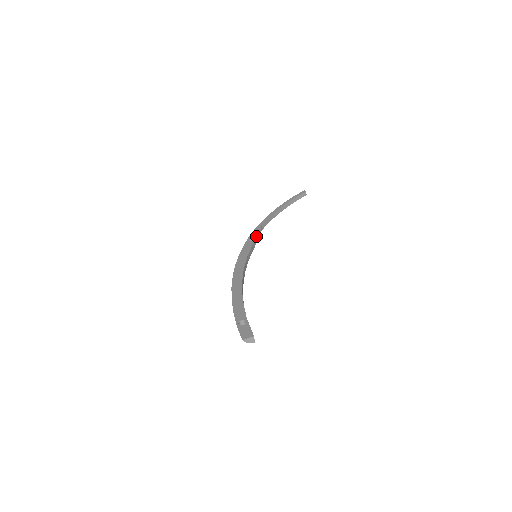
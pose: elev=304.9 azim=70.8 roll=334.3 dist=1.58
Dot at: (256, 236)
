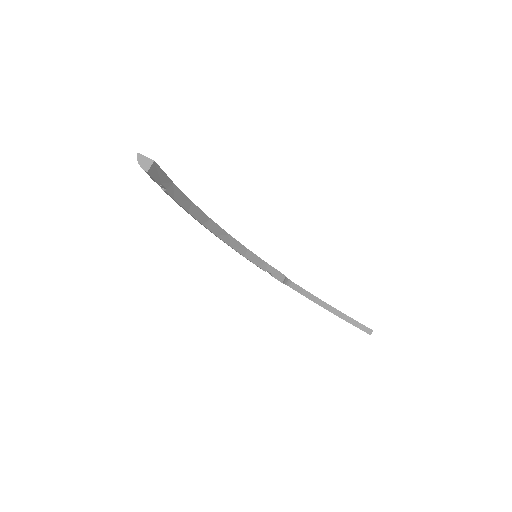
Dot at: (276, 269)
